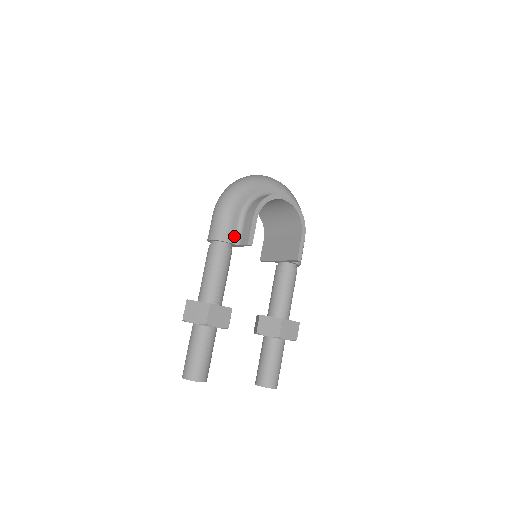
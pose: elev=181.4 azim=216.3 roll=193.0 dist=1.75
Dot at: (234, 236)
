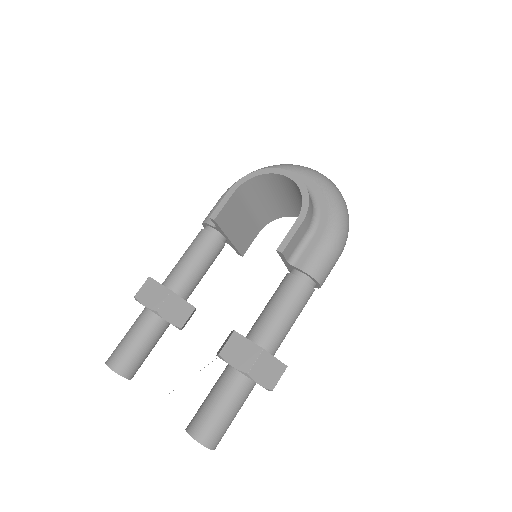
Dot at: occluded
